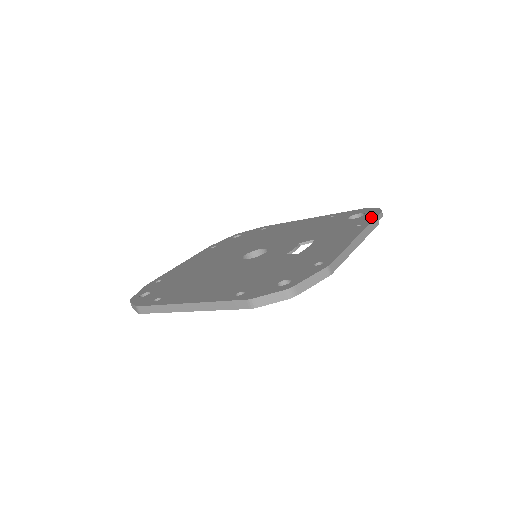
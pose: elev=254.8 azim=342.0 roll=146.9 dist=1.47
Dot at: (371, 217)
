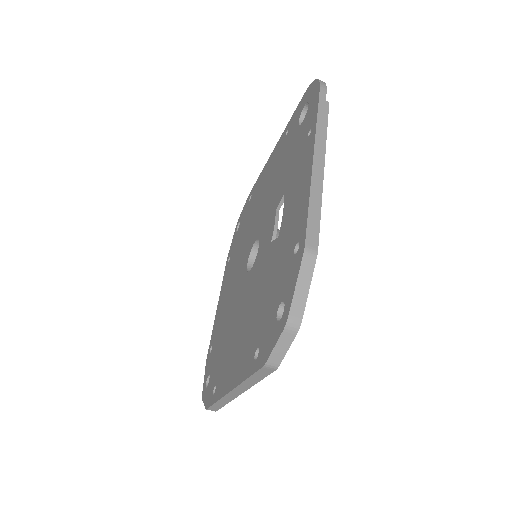
Dot at: (314, 106)
